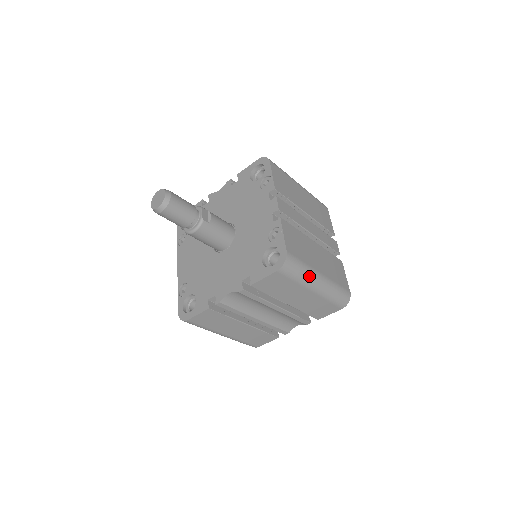
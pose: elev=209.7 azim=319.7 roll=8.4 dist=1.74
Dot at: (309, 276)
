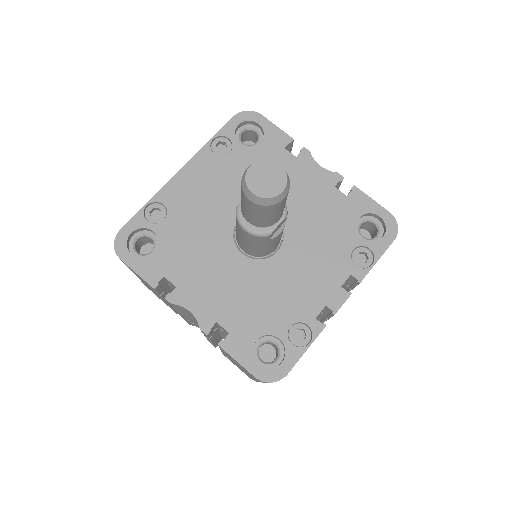
Dot at: occluded
